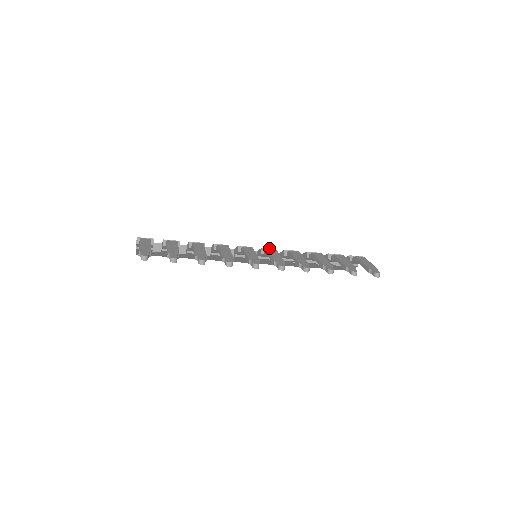
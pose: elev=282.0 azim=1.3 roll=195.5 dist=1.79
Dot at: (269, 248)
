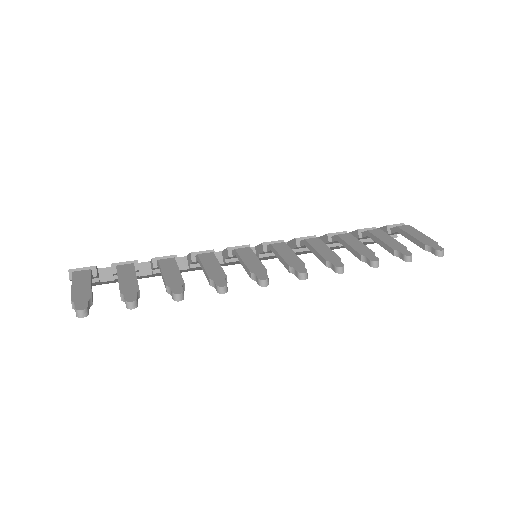
Dot at: (273, 241)
